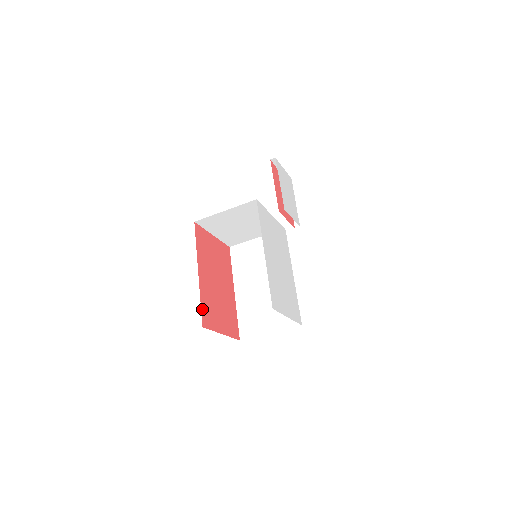
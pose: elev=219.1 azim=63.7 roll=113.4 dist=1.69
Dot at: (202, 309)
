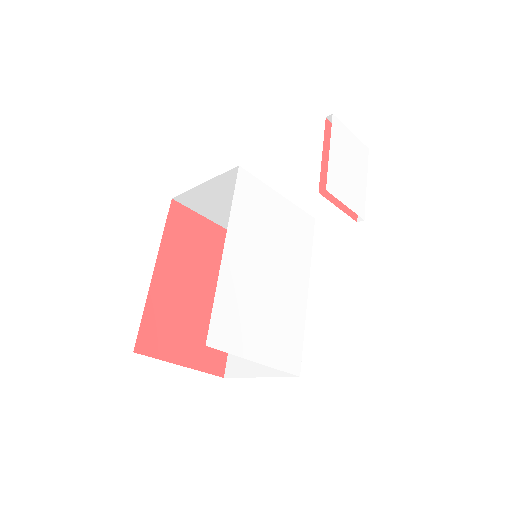
Dot at: (143, 325)
